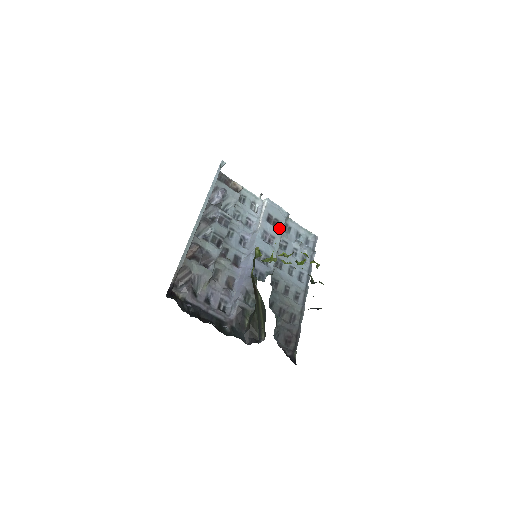
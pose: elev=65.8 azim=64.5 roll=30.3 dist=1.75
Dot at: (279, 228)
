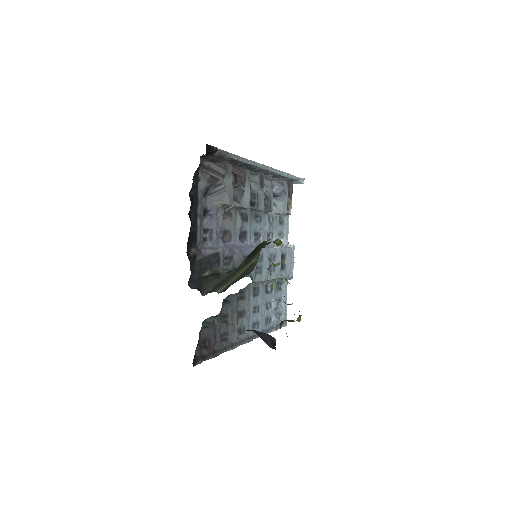
Dot at: (281, 272)
